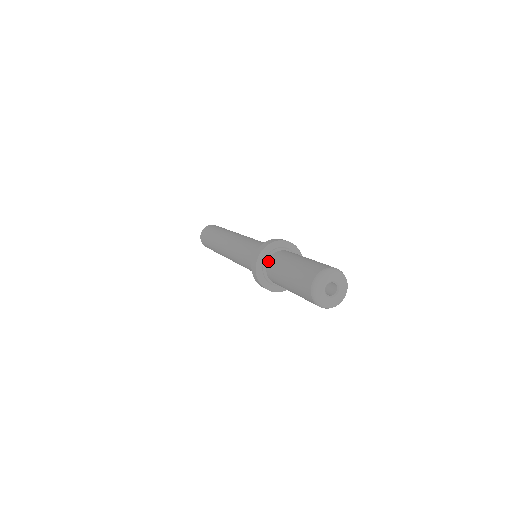
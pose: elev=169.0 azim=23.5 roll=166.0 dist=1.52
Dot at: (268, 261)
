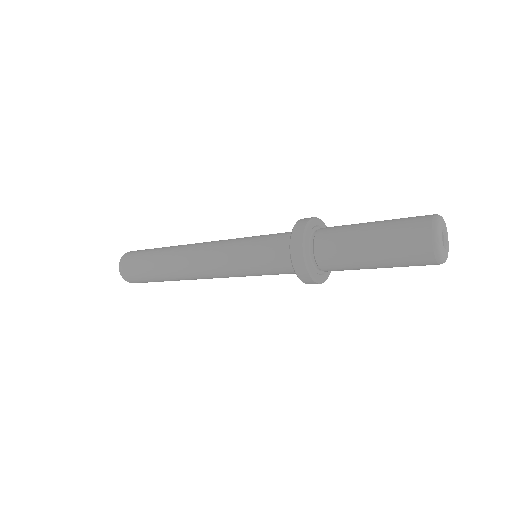
Dot at: (315, 239)
